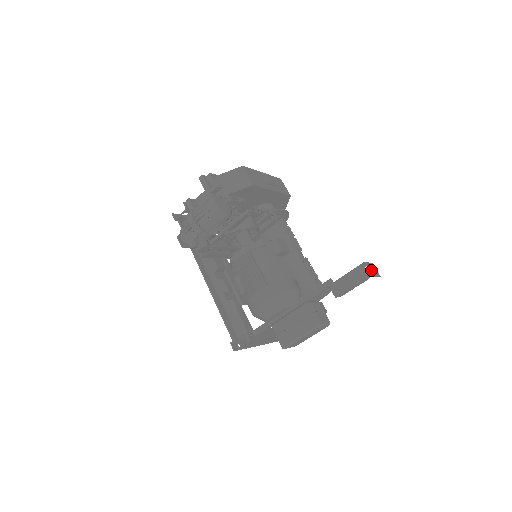
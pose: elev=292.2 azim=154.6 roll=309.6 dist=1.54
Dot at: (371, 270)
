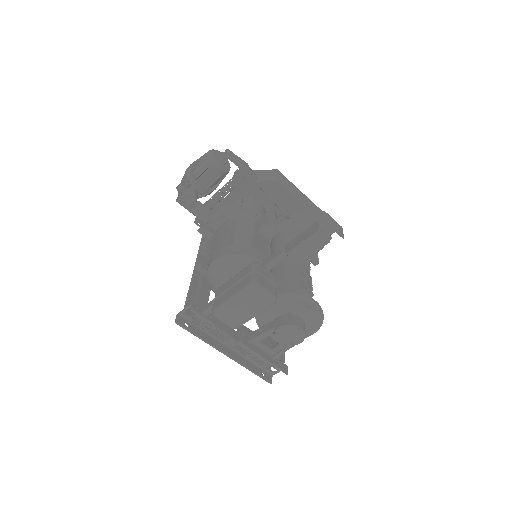
Dot at: (330, 222)
